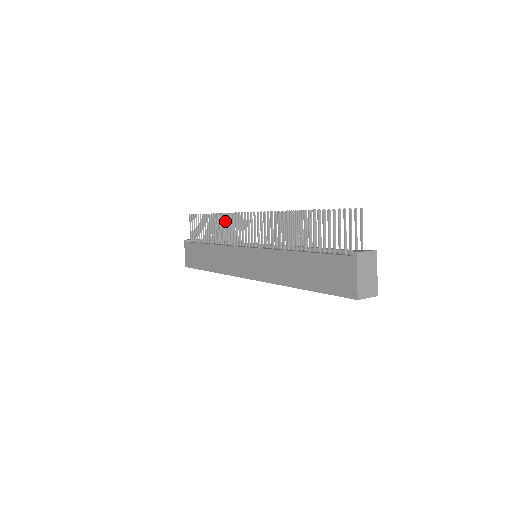
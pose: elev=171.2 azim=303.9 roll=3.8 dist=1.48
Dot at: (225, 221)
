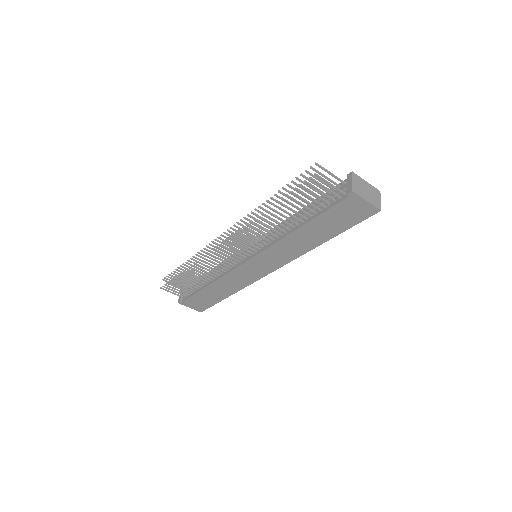
Dot at: (203, 264)
